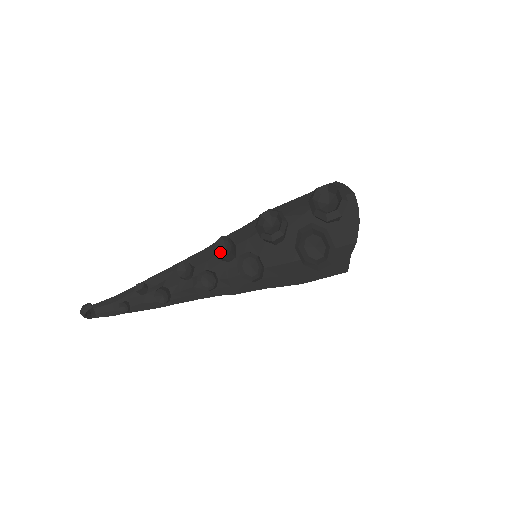
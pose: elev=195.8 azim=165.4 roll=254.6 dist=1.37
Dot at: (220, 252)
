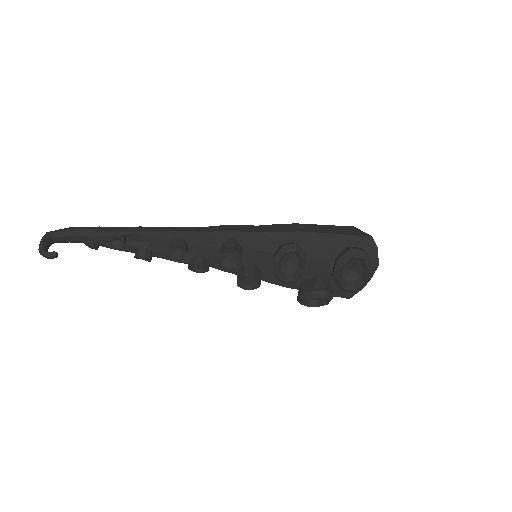
Dot at: (224, 255)
